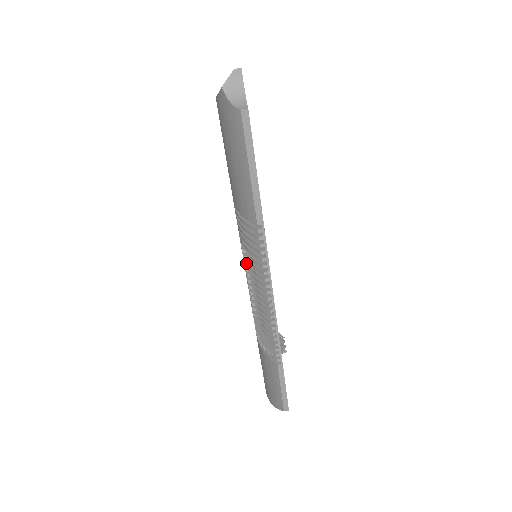
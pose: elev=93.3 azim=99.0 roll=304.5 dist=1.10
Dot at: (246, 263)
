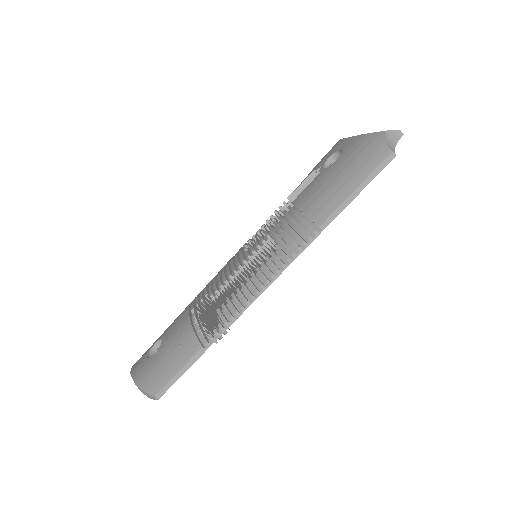
Dot at: (255, 251)
